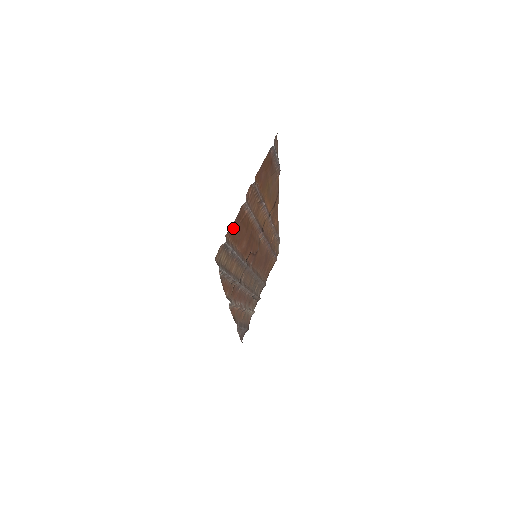
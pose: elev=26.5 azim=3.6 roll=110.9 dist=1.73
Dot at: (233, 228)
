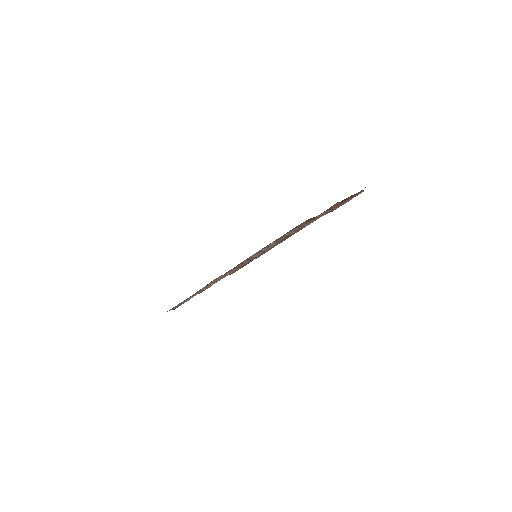
Dot at: (311, 219)
